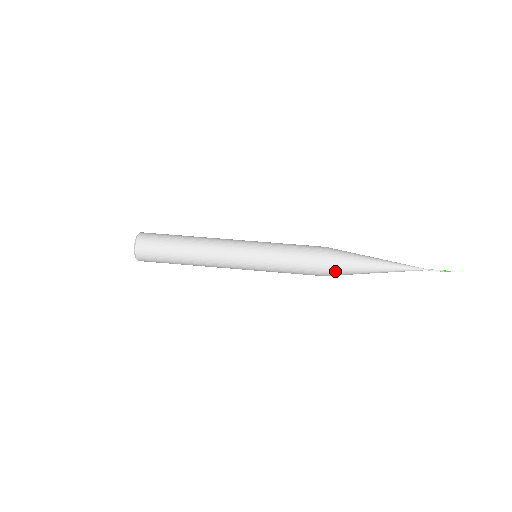
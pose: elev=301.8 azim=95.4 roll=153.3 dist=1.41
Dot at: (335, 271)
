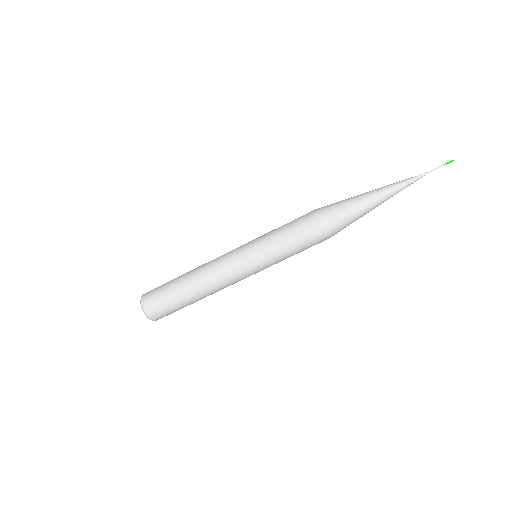
Dot at: occluded
